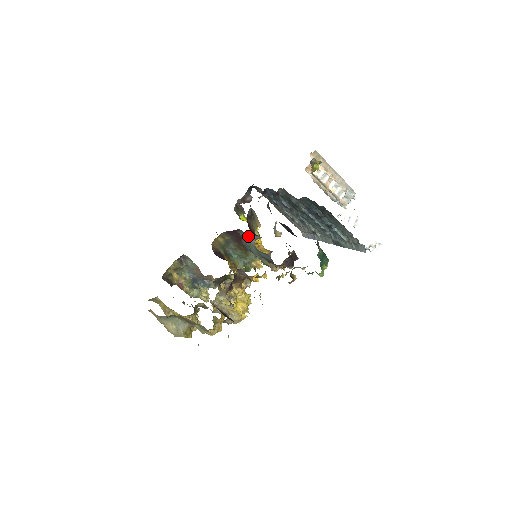
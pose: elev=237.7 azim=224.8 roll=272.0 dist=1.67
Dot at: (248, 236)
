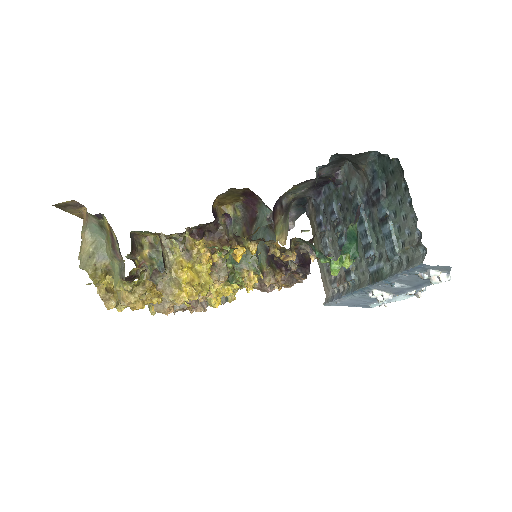
Dot at: (266, 215)
